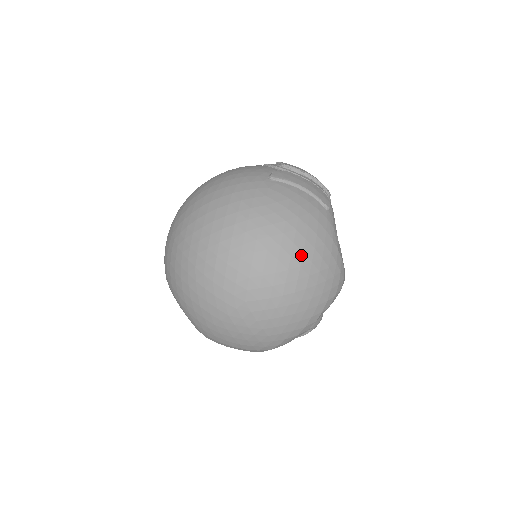
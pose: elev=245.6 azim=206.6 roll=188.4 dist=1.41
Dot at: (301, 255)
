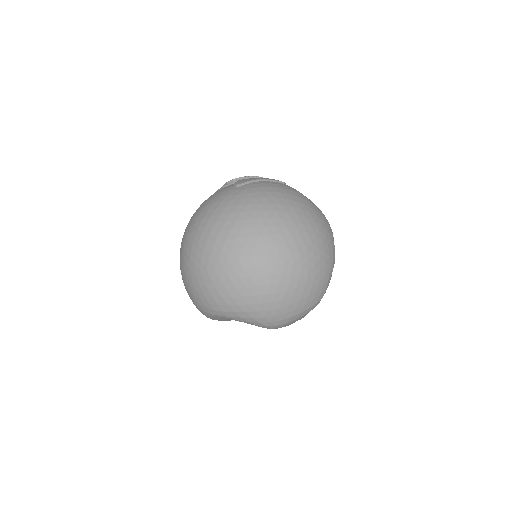
Dot at: (301, 211)
